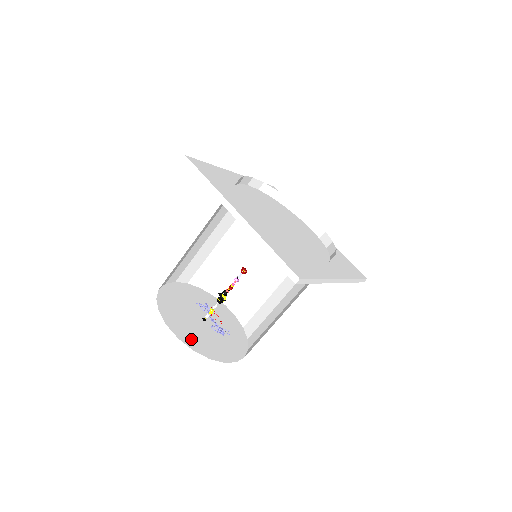
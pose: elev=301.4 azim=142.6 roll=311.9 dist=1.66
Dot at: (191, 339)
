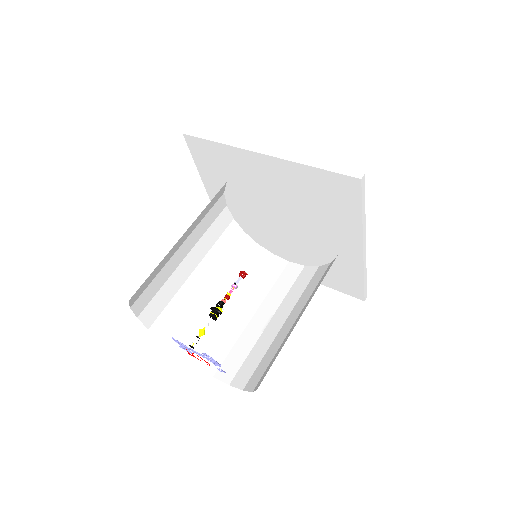
Dot at: occluded
